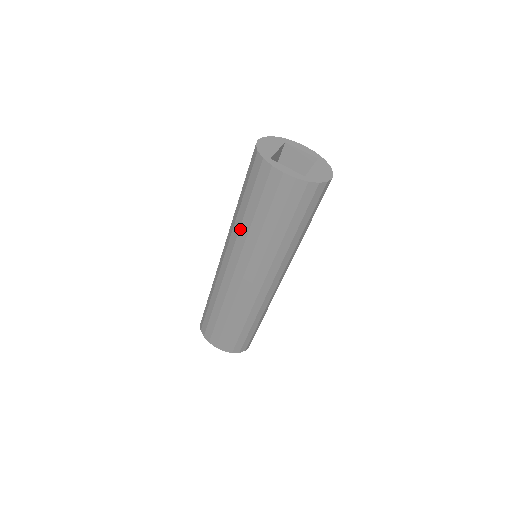
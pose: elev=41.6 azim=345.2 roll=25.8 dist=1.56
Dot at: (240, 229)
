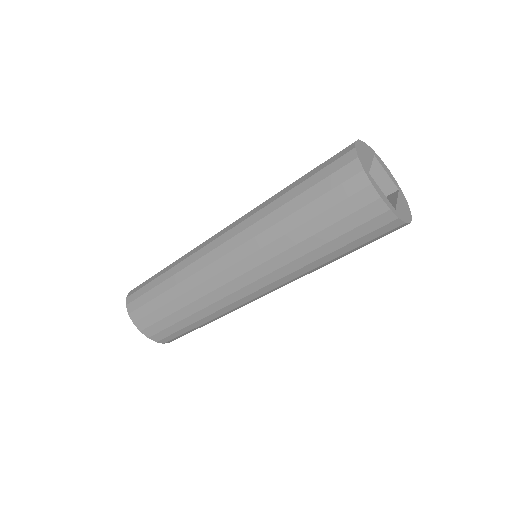
Dot at: (271, 227)
